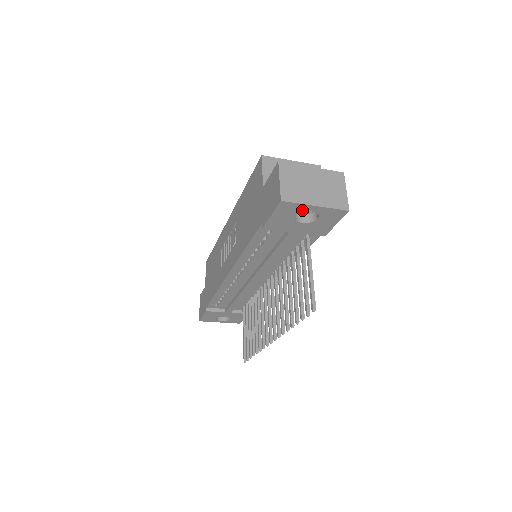
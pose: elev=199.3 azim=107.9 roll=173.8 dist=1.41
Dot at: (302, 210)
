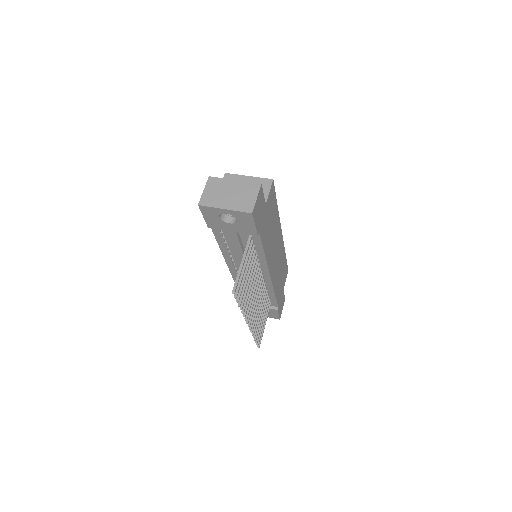
Dot at: (219, 212)
